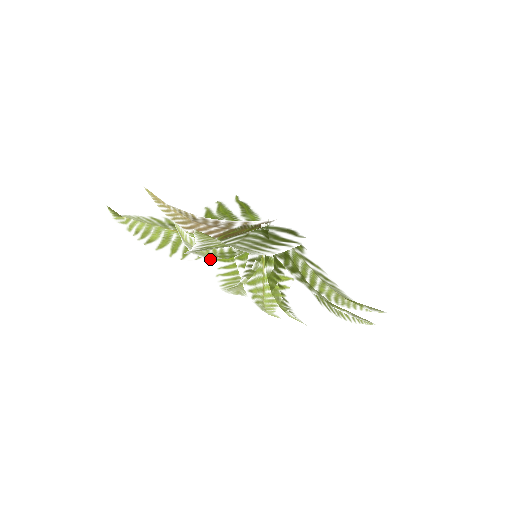
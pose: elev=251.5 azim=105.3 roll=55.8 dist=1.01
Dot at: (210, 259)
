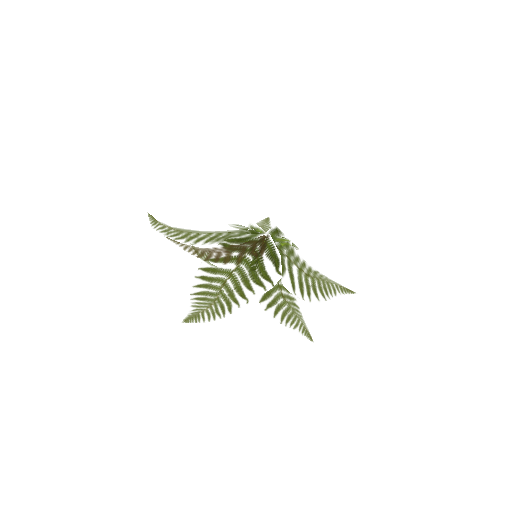
Dot at: (231, 230)
